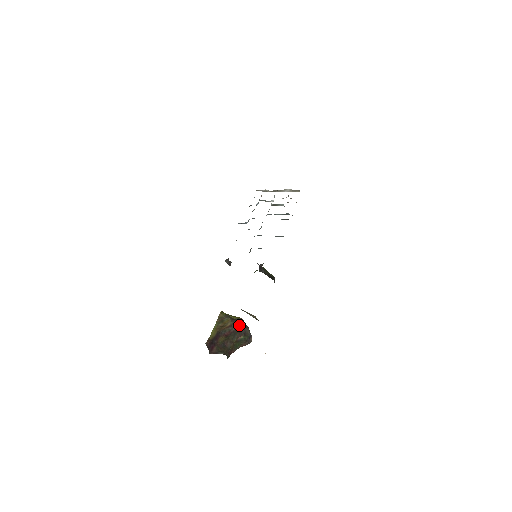
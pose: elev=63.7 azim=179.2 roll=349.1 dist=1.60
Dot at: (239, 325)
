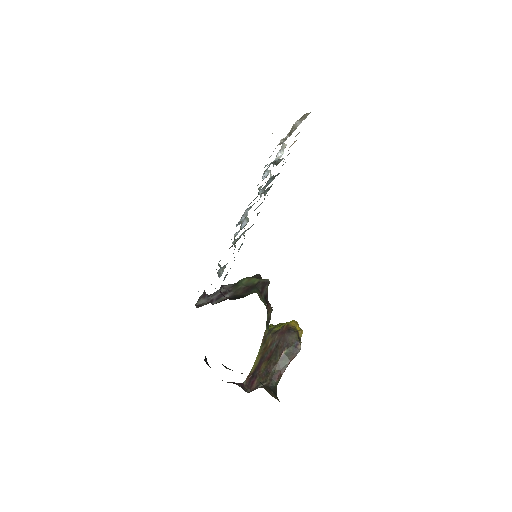
Dot at: (279, 338)
